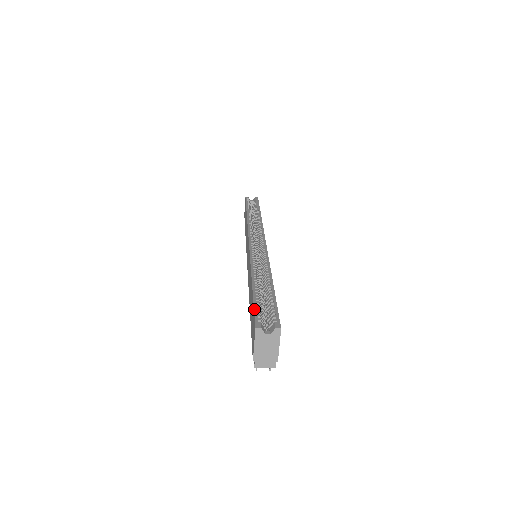
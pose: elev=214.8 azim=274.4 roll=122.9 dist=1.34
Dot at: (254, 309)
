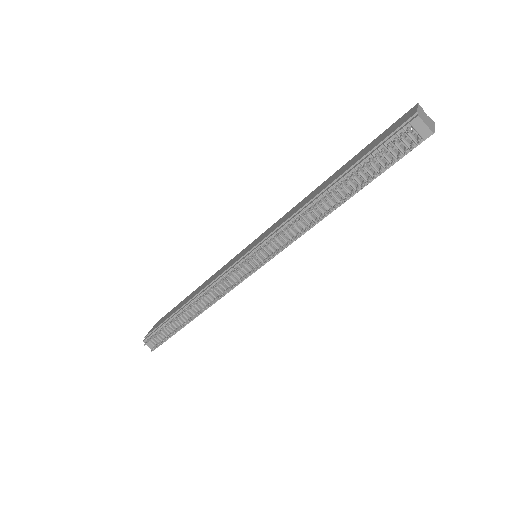
Dot at: (388, 128)
